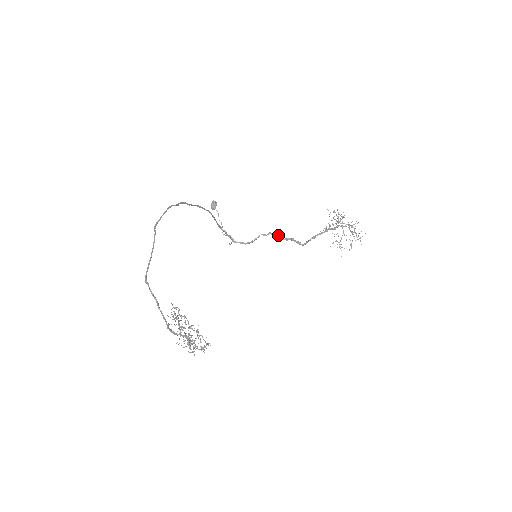
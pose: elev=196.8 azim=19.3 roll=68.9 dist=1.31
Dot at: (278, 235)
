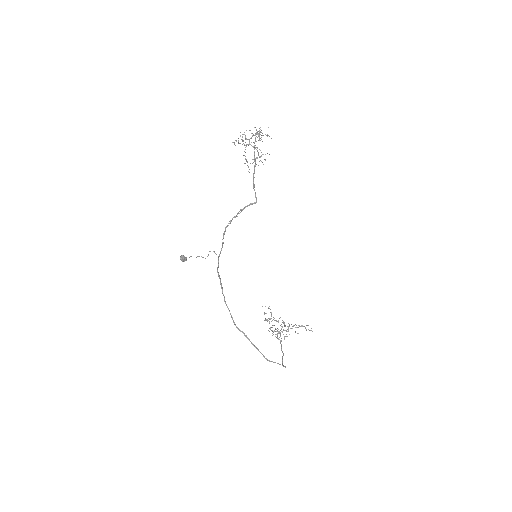
Dot at: occluded
